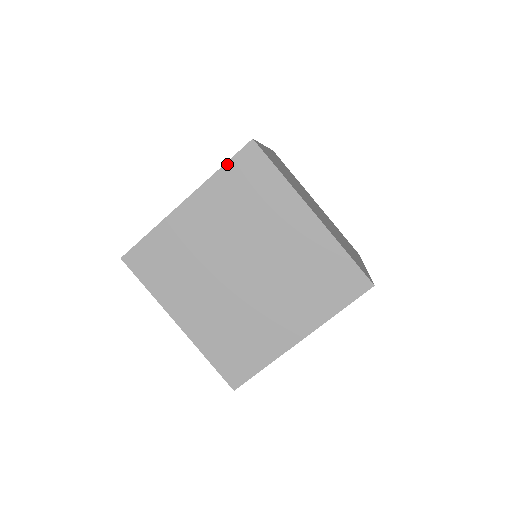
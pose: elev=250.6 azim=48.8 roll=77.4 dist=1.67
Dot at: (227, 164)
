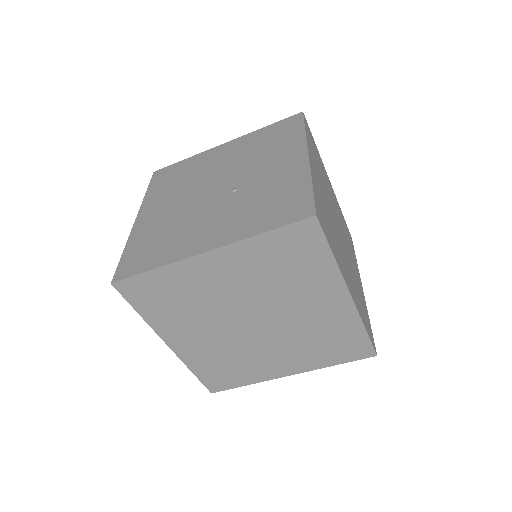
Dot at: (274, 231)
